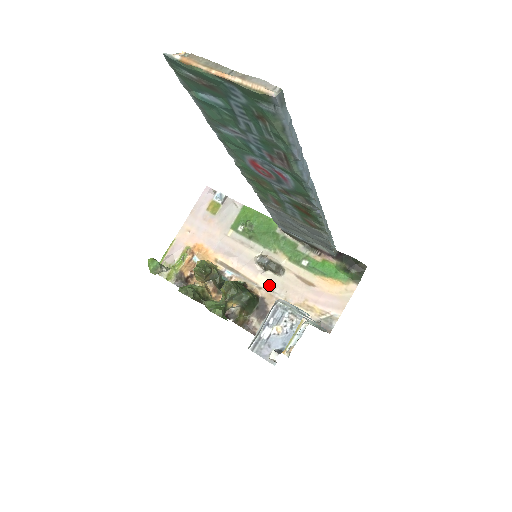
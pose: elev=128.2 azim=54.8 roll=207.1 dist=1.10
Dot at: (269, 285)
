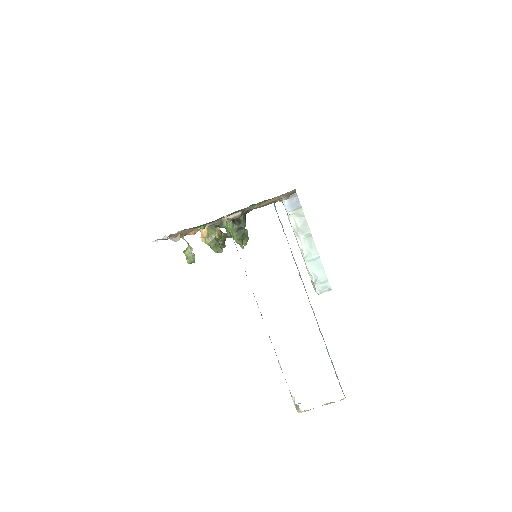
Dot at: occluded
